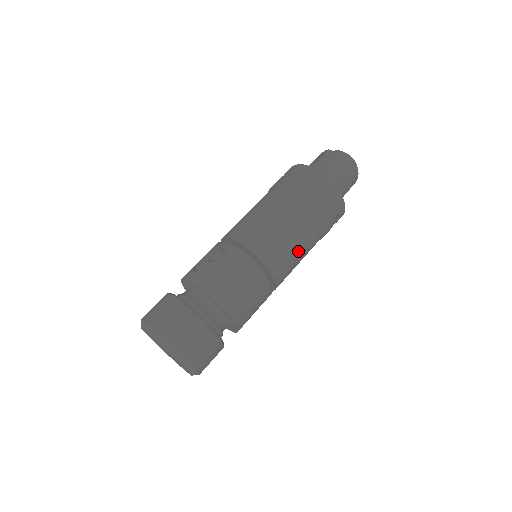
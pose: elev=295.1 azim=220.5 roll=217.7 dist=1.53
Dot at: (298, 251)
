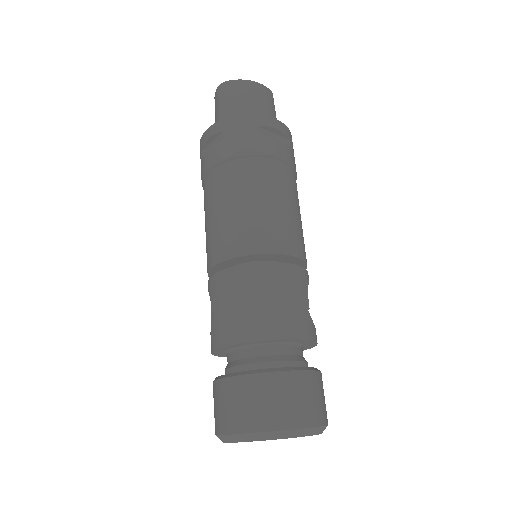
Dot at: (256, 204)
